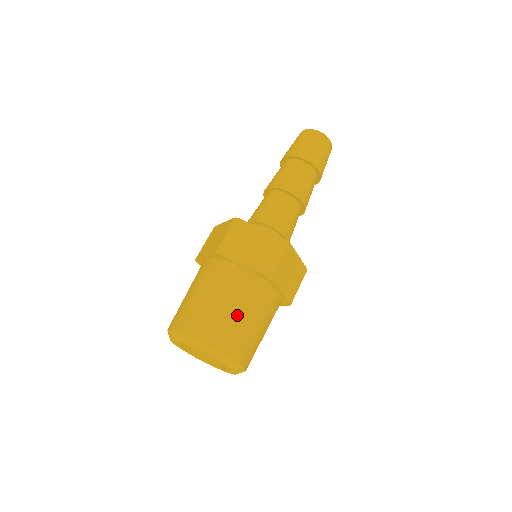
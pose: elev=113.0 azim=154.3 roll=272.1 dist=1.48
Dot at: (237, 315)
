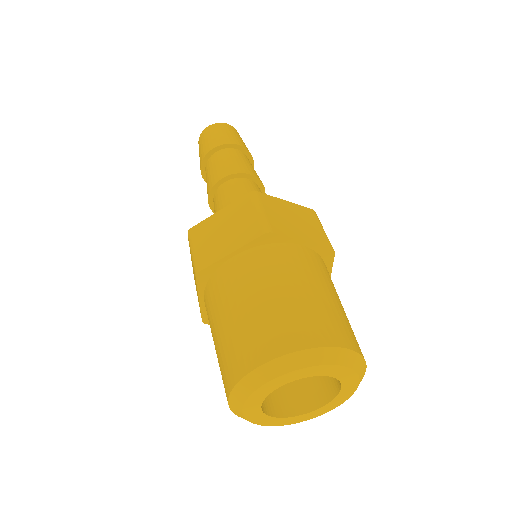
Dot at: (337, 303)
